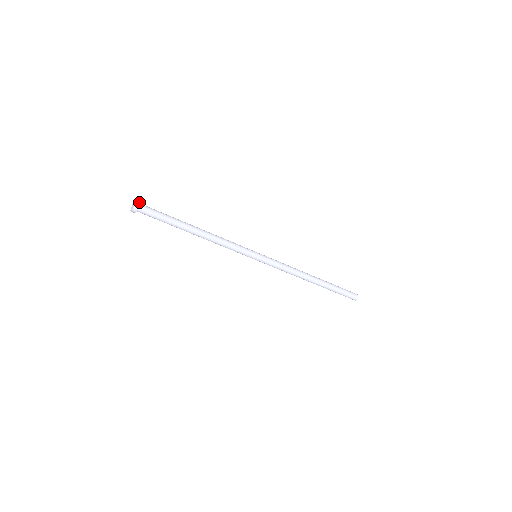
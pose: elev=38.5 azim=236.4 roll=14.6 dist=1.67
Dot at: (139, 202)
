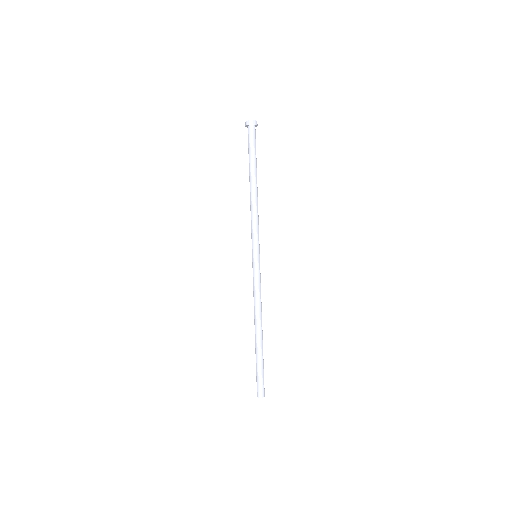
Dot at: (255, 123)
